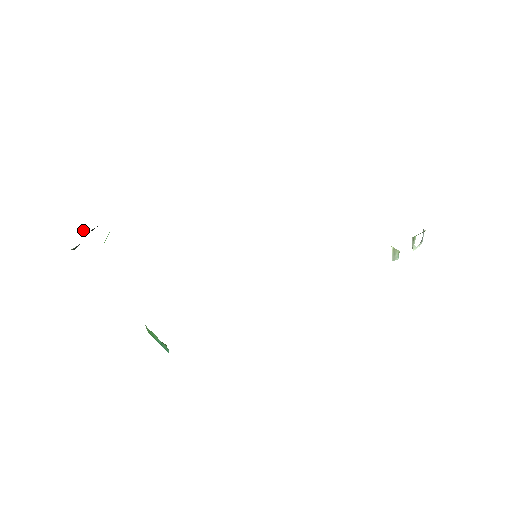
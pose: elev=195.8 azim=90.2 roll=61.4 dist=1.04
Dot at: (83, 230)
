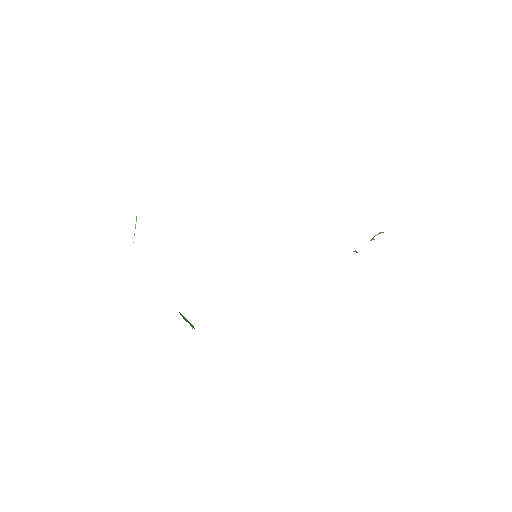
Dot at: occluded
